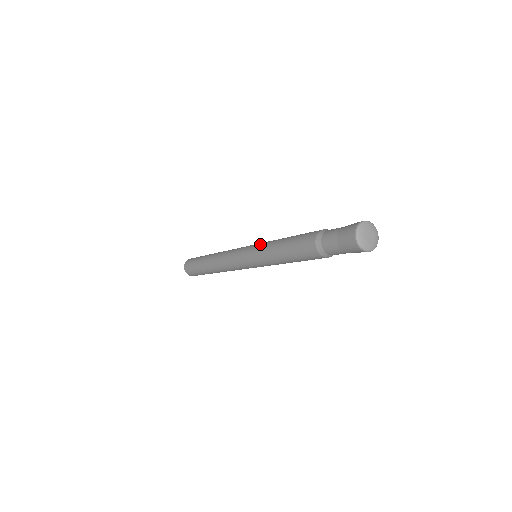
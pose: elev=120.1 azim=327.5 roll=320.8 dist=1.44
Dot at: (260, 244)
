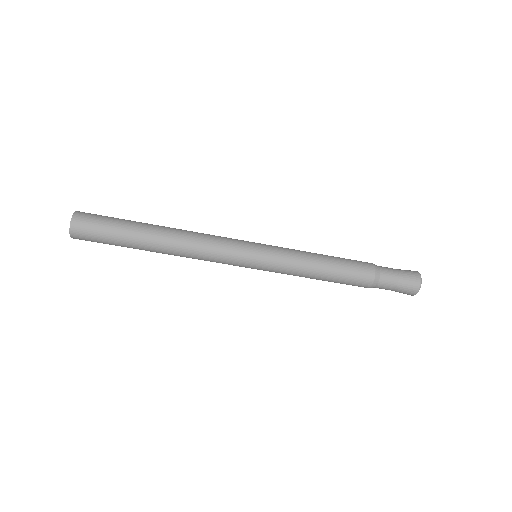
Dot at: (281, 258)
